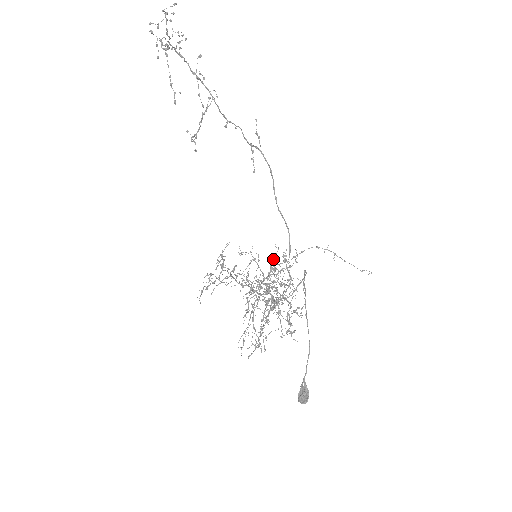
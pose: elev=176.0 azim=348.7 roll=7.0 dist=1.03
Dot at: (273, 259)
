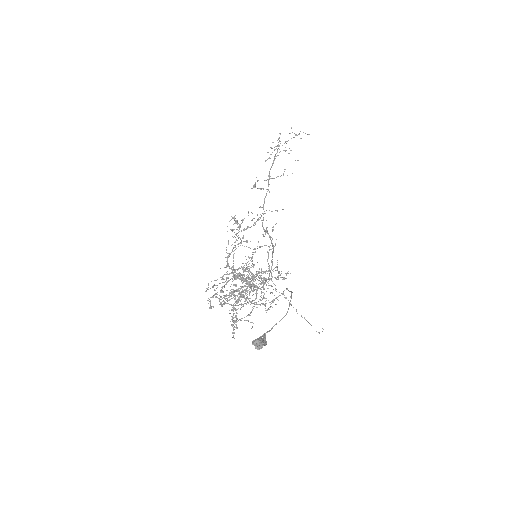
Dot at: occluded
